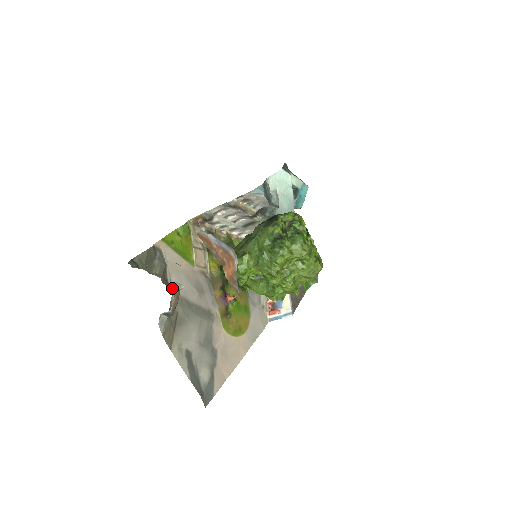
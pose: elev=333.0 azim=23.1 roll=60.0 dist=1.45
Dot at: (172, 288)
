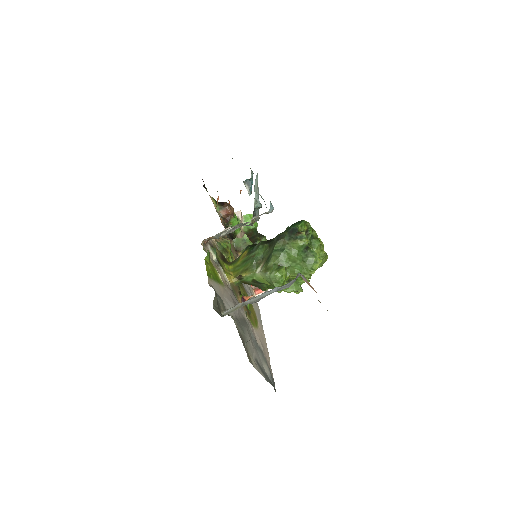
Dot at: (230, 315)
